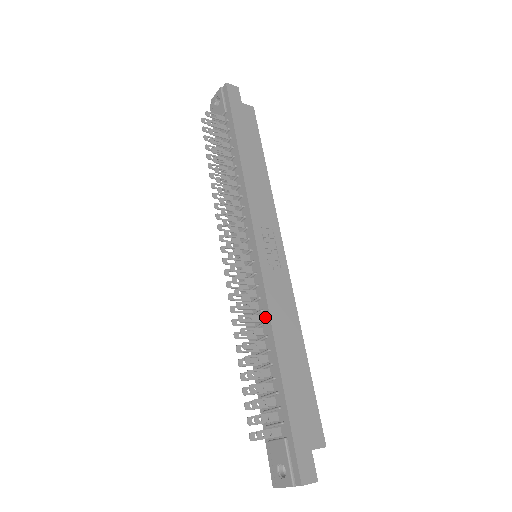
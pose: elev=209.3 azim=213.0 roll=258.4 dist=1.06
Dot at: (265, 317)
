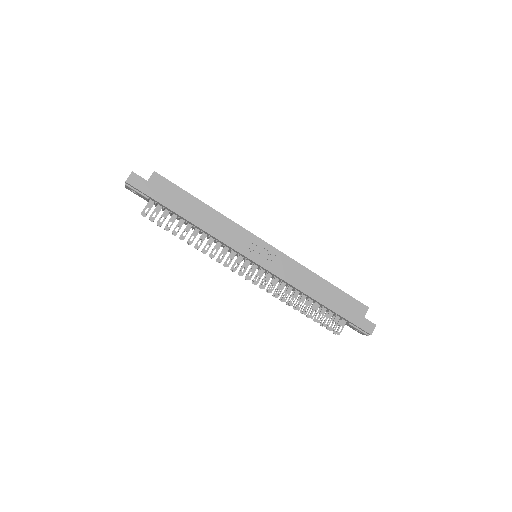
Dot at: (293, 287)
